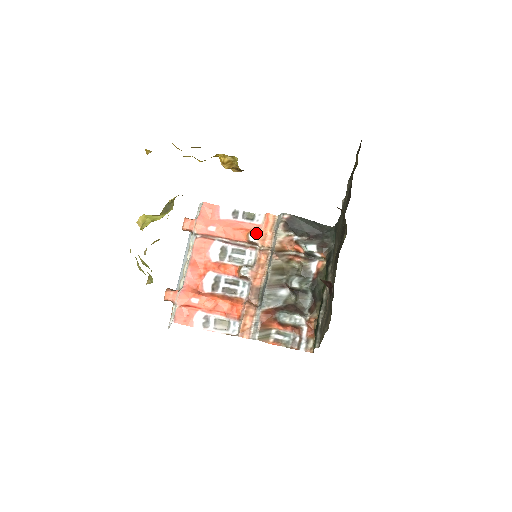
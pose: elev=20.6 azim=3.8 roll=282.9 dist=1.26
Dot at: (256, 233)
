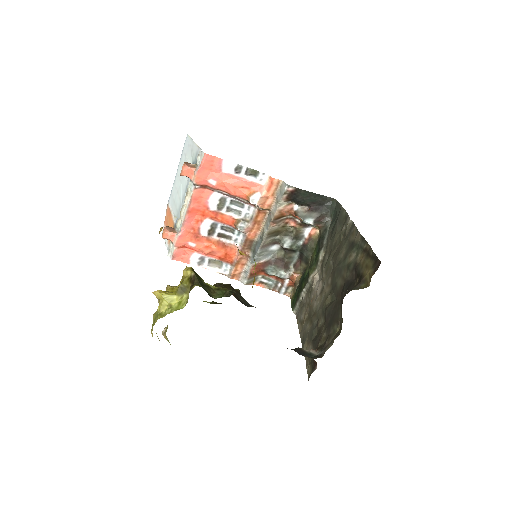
Dot at: (257, 198)
